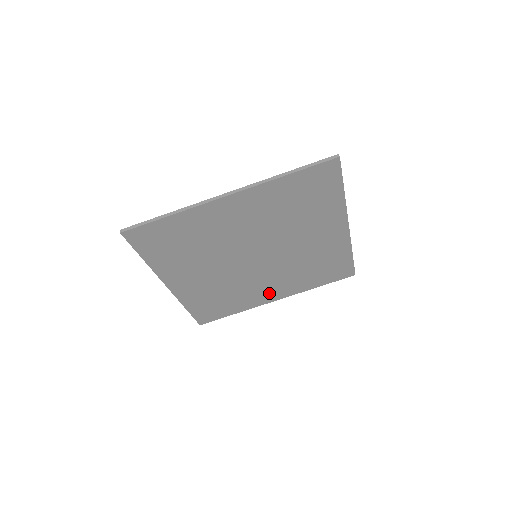
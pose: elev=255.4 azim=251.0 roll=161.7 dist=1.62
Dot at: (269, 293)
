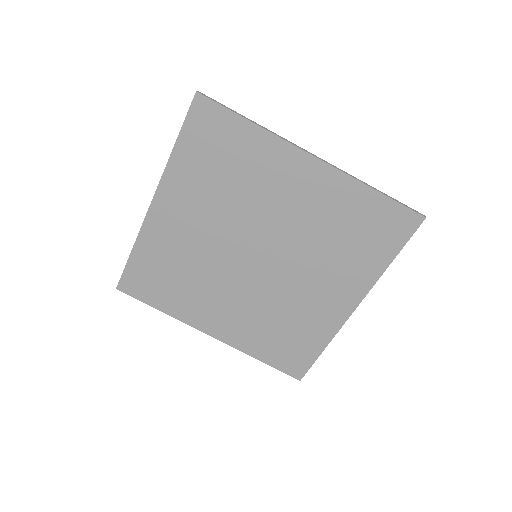
Dot at: (215, 318)
